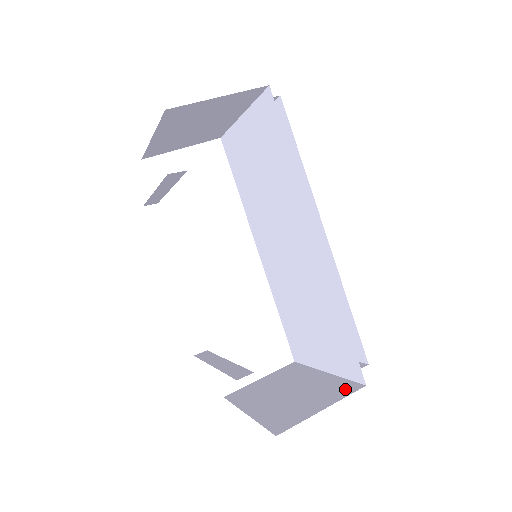
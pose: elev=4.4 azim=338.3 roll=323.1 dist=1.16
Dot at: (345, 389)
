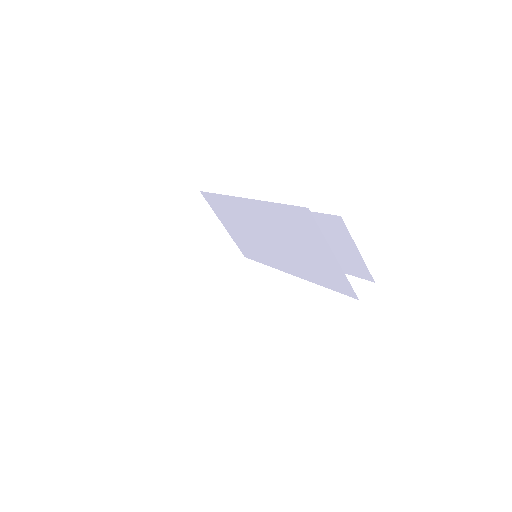
Dot at: occluded
